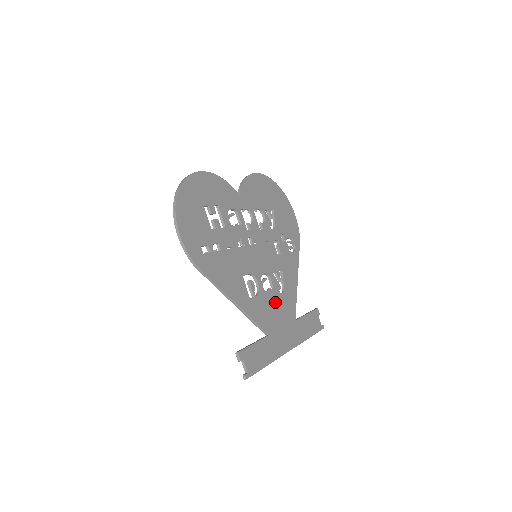
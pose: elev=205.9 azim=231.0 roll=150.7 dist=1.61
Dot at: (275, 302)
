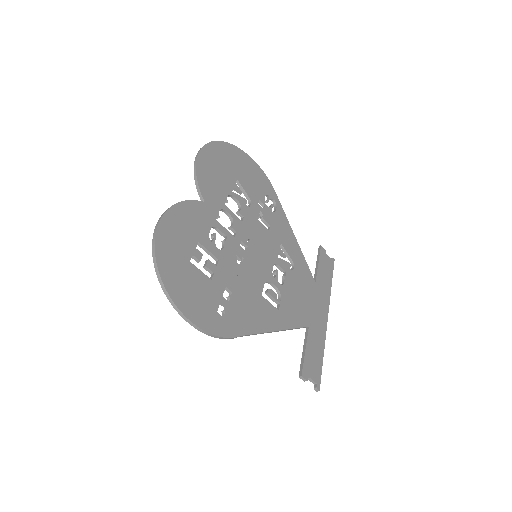
Dot at: (295, 286)
